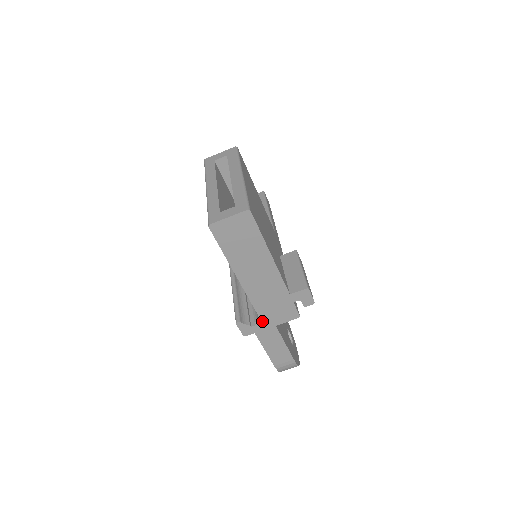
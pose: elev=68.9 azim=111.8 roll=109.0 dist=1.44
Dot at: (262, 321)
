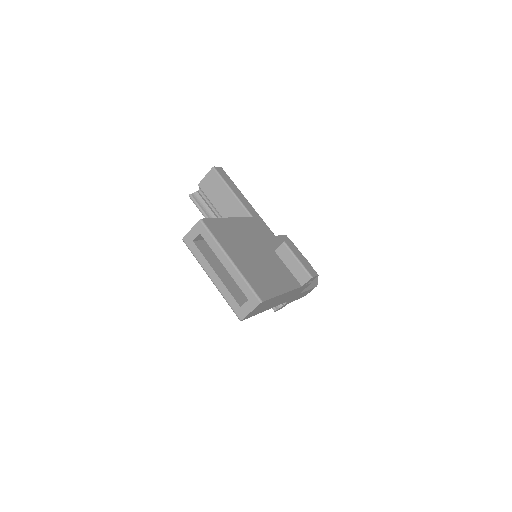
Dot at: (290, 300)
